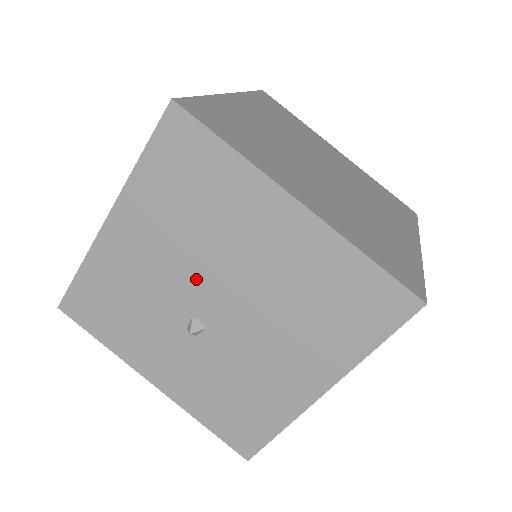
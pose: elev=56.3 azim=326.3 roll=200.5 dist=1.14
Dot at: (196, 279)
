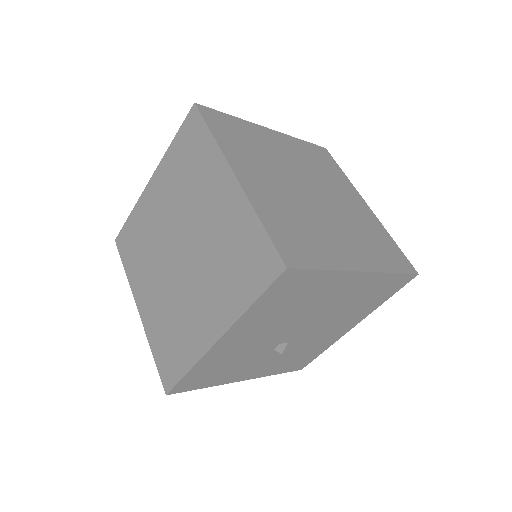
Dot at: (286, 330)
